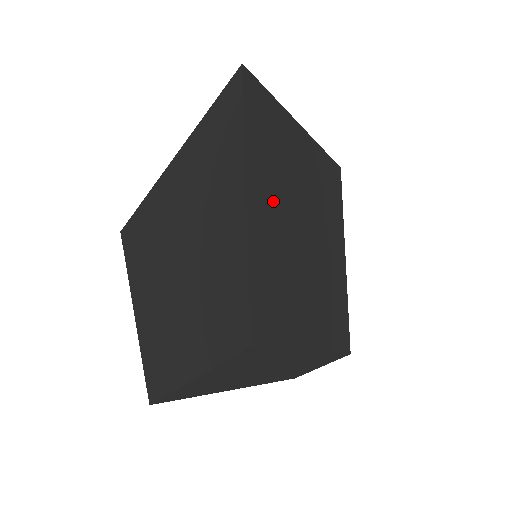
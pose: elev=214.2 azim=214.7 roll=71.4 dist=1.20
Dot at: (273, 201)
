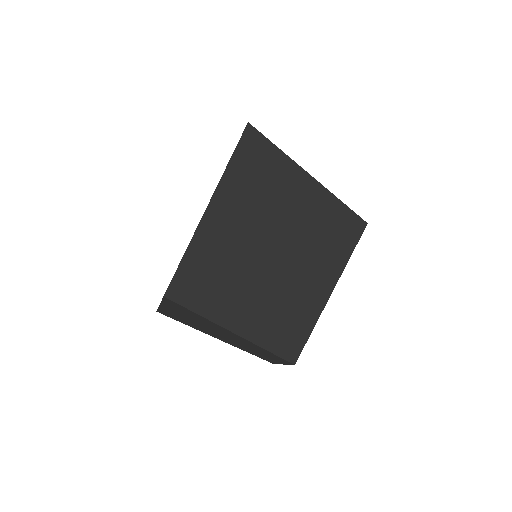
Dot at: (239, 220)
